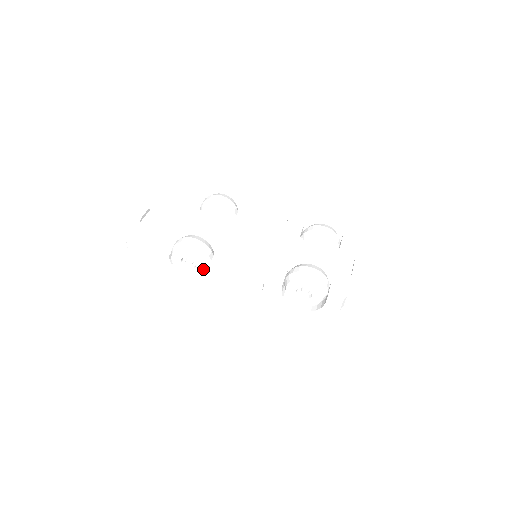
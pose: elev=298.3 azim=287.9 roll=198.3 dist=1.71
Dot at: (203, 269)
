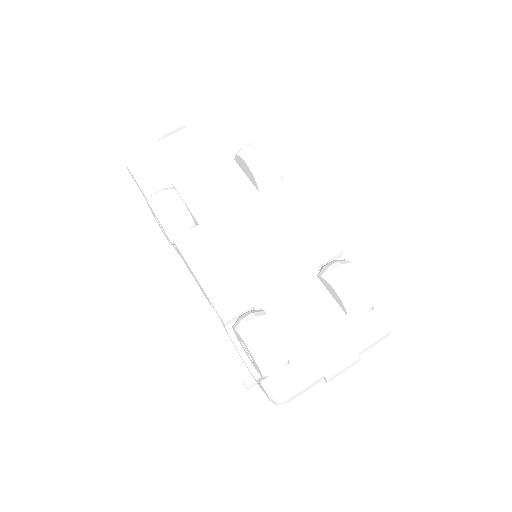
Dot at: (169, 240)
